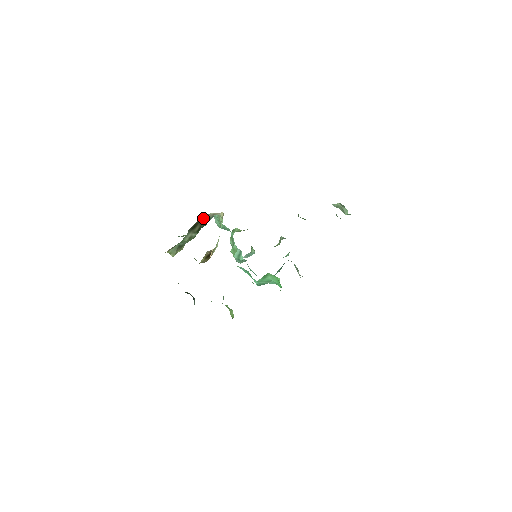
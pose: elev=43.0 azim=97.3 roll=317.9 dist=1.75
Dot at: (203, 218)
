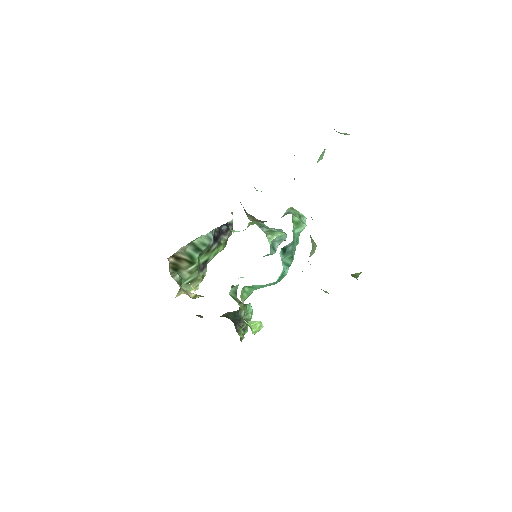
Dot at: (176, 258)
